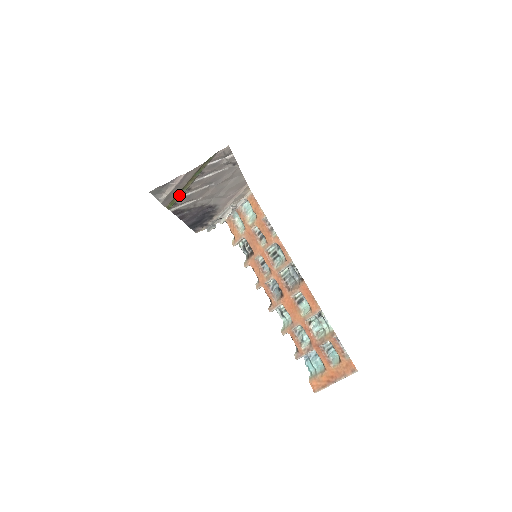
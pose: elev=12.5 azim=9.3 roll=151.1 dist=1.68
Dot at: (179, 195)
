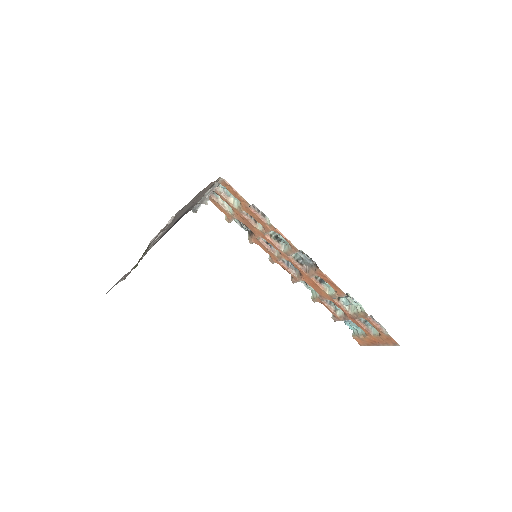
Dot at: occluded
